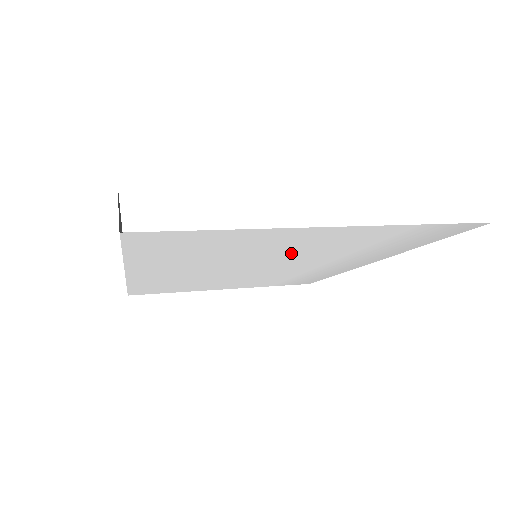
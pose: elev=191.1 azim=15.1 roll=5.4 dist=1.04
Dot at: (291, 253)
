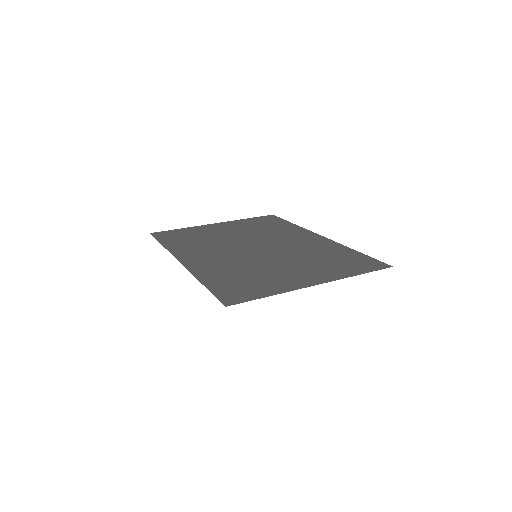
Dot at: occluded
